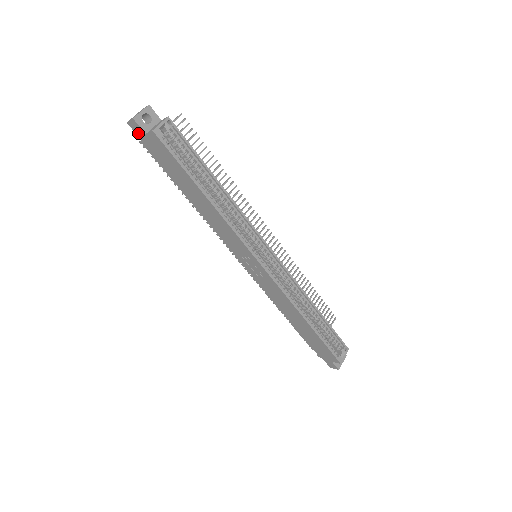
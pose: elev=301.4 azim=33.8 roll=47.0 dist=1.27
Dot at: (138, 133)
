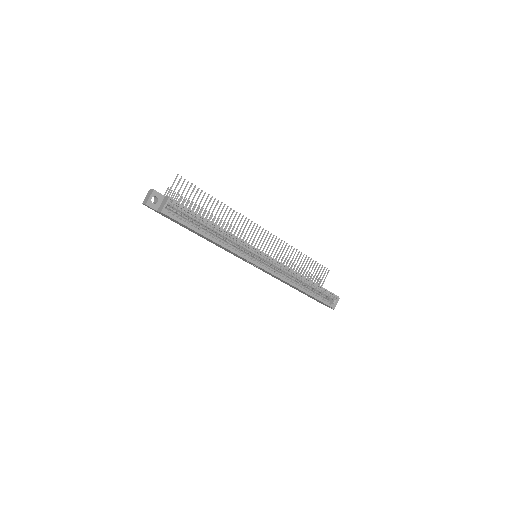
Dot at: (152, 209)
